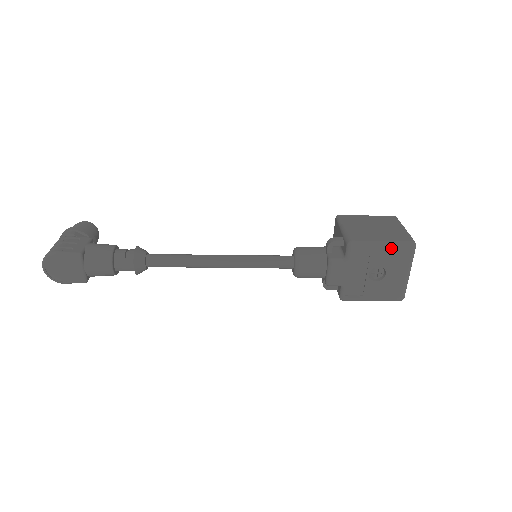
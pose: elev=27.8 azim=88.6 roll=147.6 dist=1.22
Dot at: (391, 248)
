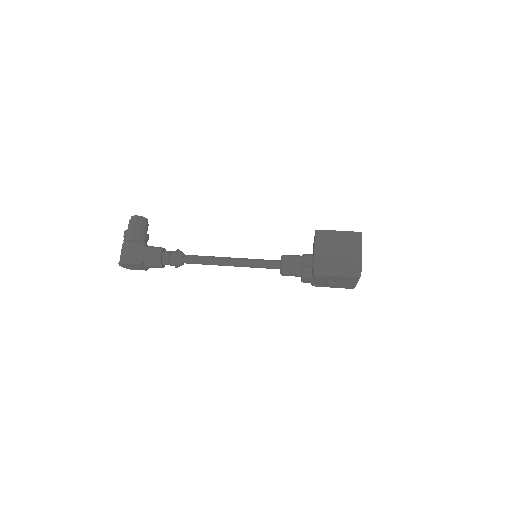
Dot at: (343, 277)
